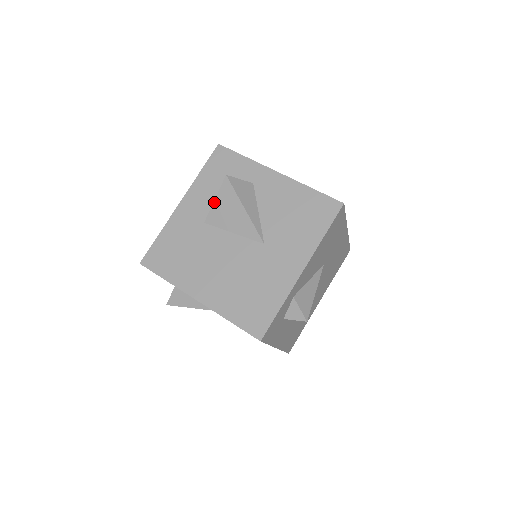
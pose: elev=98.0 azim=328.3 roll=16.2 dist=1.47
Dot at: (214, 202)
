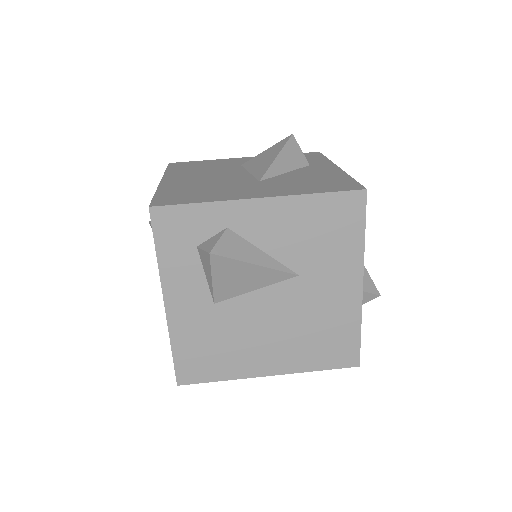
Dot at: (264, 151)
